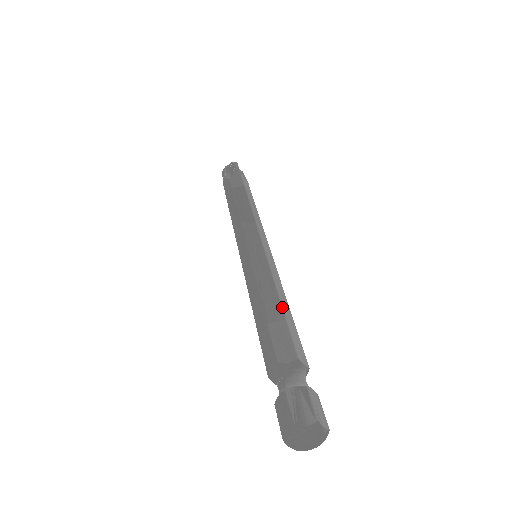
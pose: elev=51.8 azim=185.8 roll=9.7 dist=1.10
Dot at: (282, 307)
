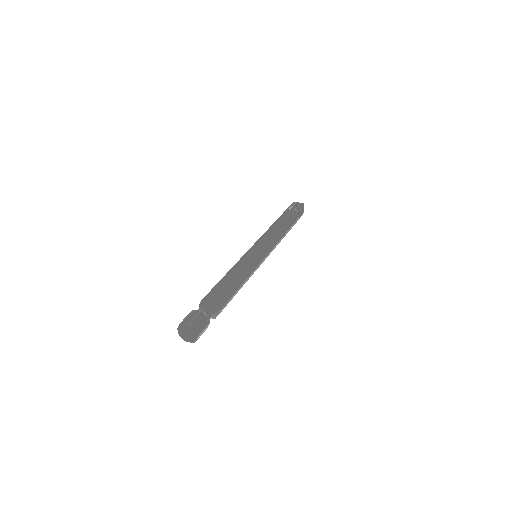
Dot at: (222, 278)
